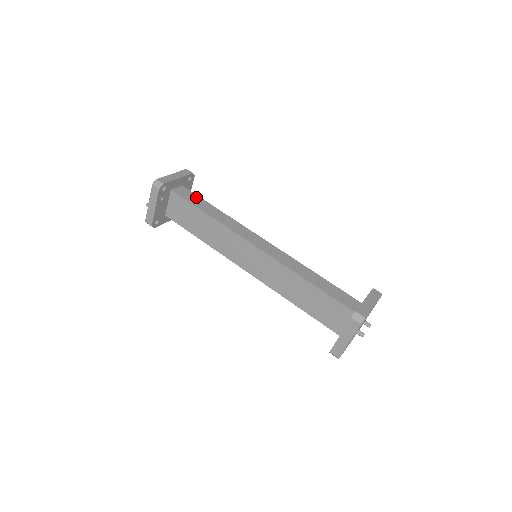
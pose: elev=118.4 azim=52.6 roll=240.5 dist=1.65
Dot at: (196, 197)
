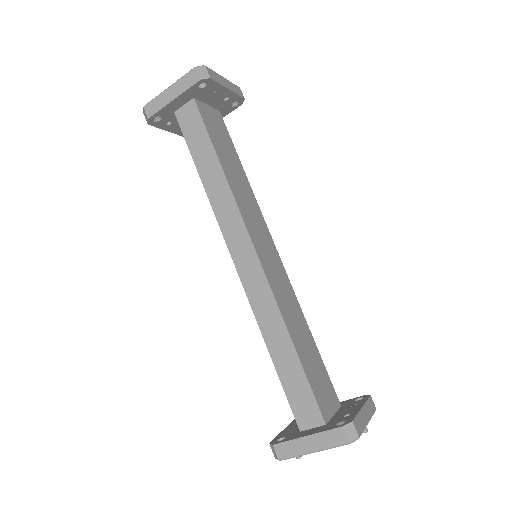
Dot at: (201, 131)
